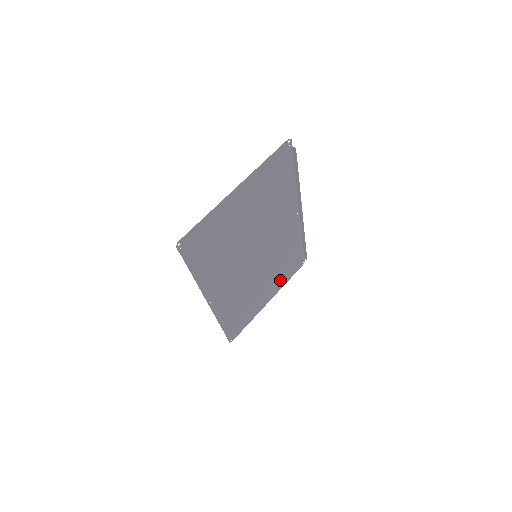
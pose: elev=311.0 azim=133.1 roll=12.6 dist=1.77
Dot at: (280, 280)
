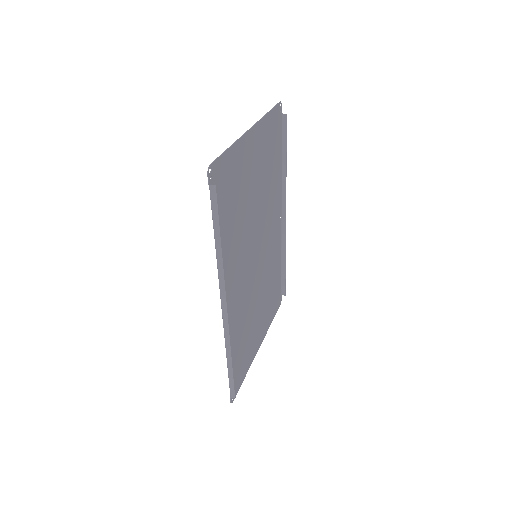
Dot at: (267, 316)
